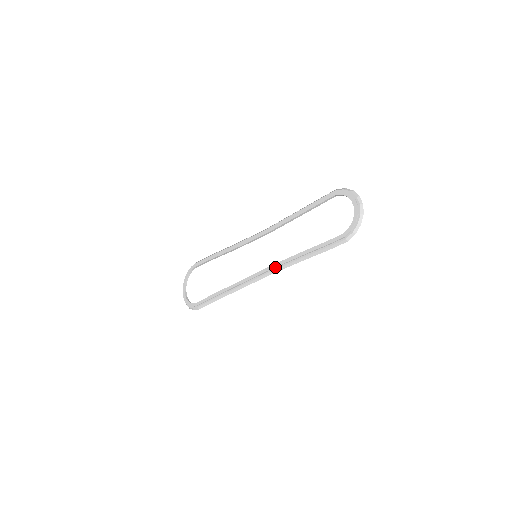
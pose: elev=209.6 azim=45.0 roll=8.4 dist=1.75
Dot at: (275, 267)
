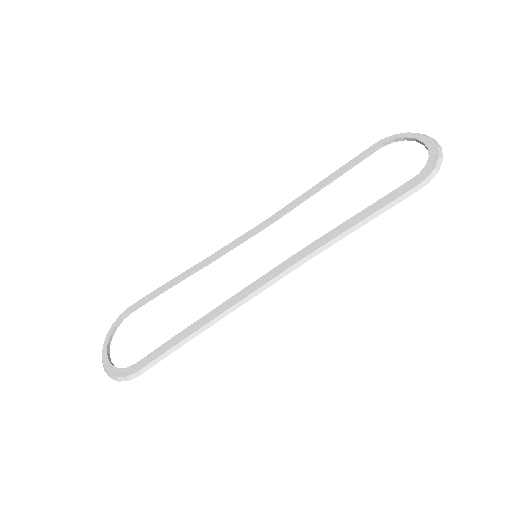
Dot at: (301, 255)
